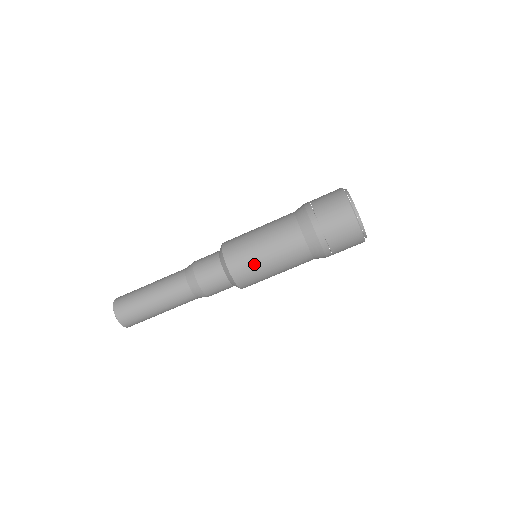
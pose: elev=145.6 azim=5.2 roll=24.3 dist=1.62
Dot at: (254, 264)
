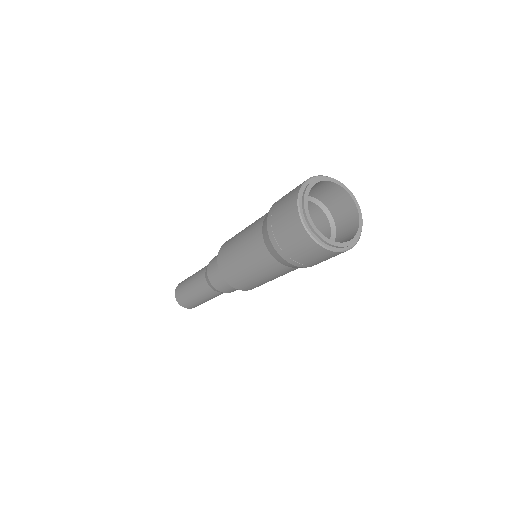
Dot at: (230, 255)
